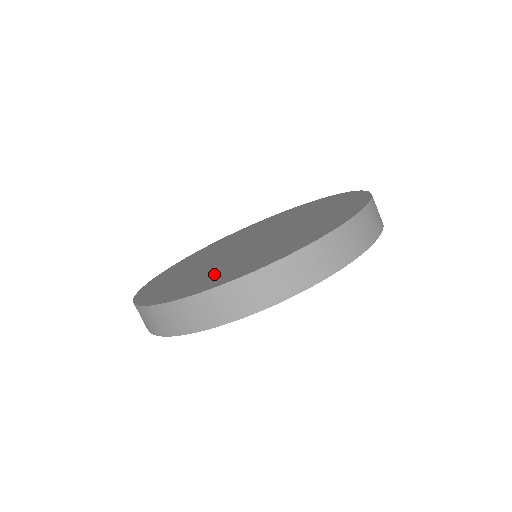
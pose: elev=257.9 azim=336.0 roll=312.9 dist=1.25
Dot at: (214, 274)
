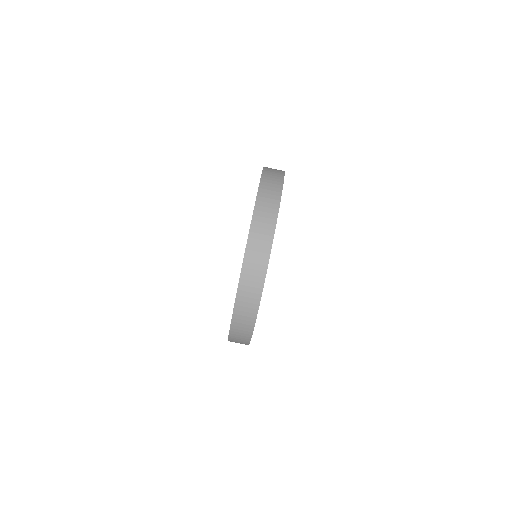
Dot at: occluded
